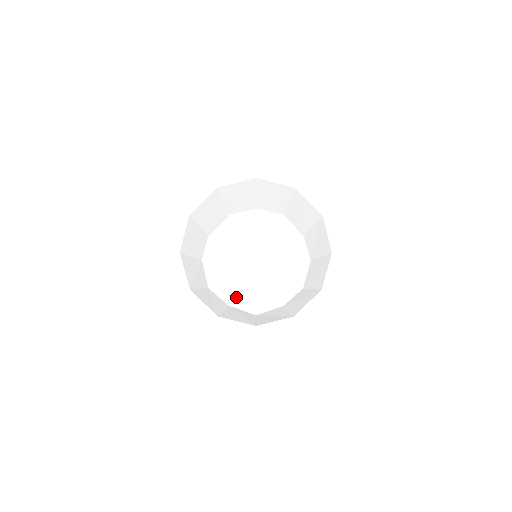
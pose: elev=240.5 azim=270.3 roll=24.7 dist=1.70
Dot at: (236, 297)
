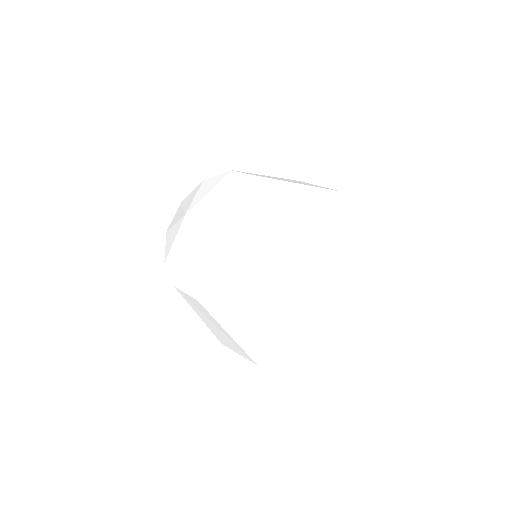
Dot at: (218, 274)
